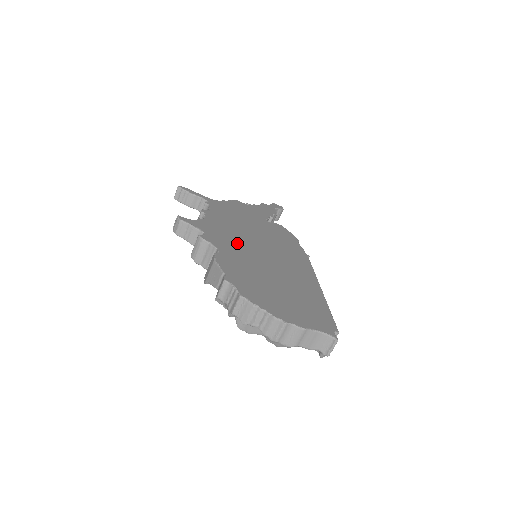
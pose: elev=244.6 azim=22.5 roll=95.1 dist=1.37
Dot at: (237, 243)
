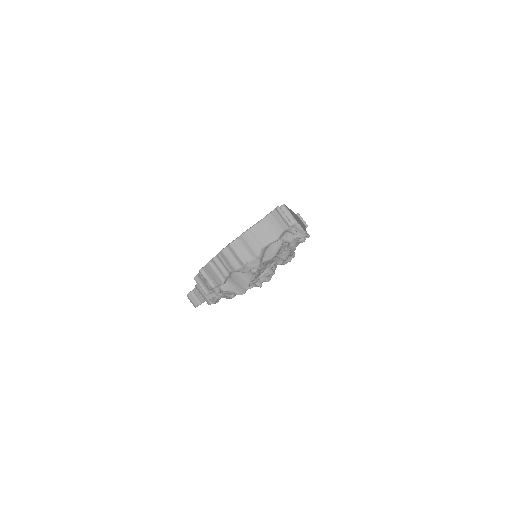
Dot at: occluded
